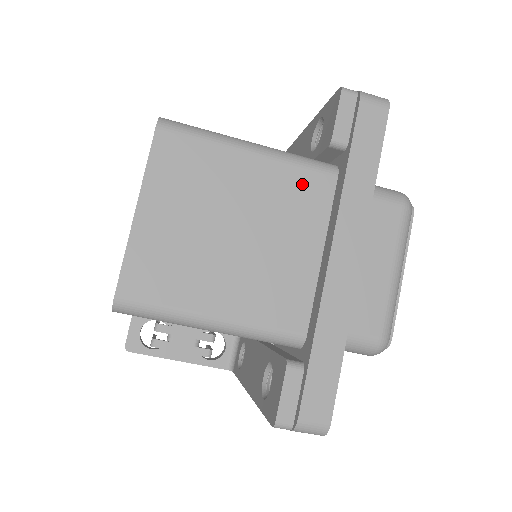
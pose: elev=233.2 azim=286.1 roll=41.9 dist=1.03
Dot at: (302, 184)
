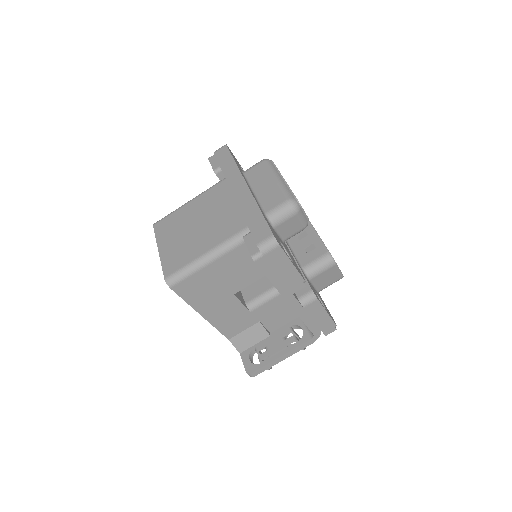
Dot at: (215, 192)
